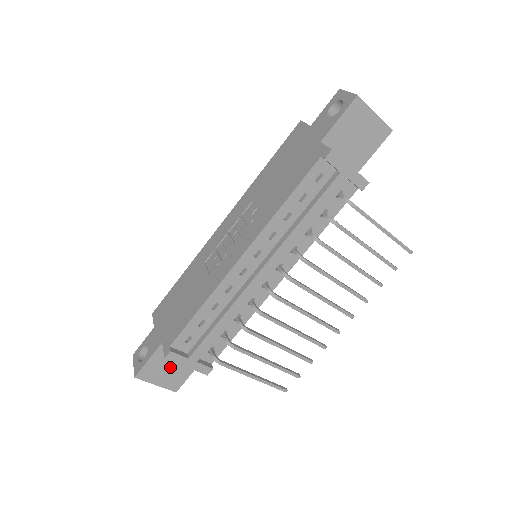
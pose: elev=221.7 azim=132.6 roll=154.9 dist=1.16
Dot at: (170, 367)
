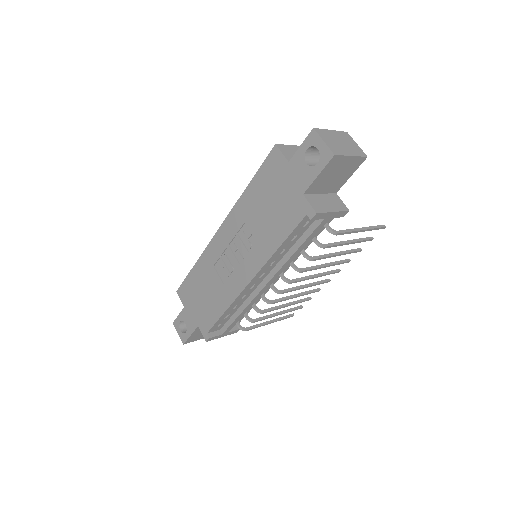
Dot at: occluded
